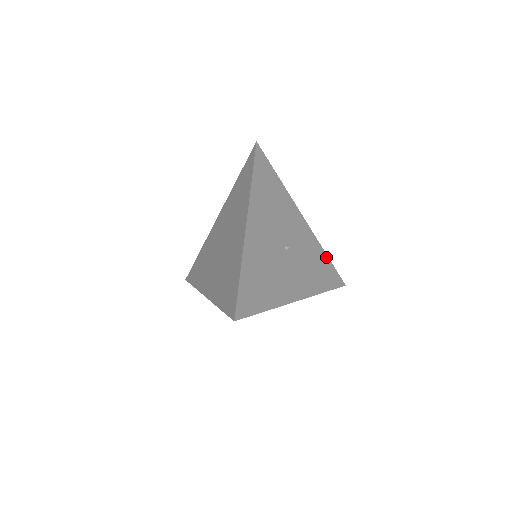
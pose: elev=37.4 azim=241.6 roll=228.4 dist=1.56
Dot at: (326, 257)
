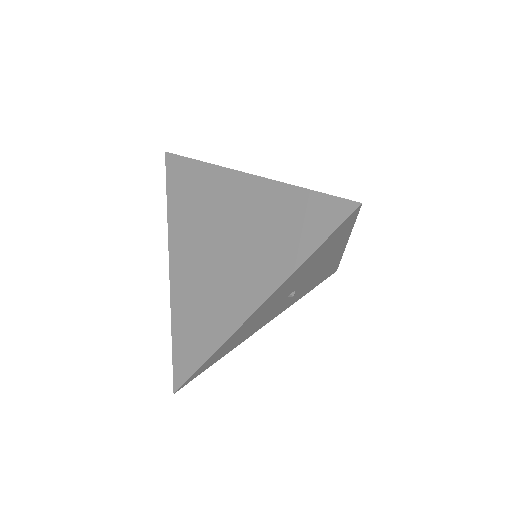
Dot at: (337, 264)
